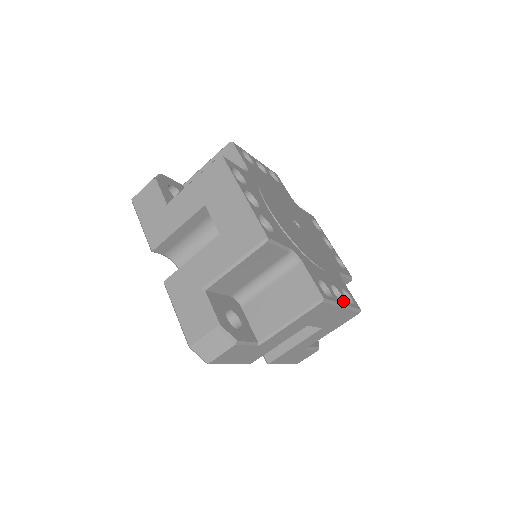
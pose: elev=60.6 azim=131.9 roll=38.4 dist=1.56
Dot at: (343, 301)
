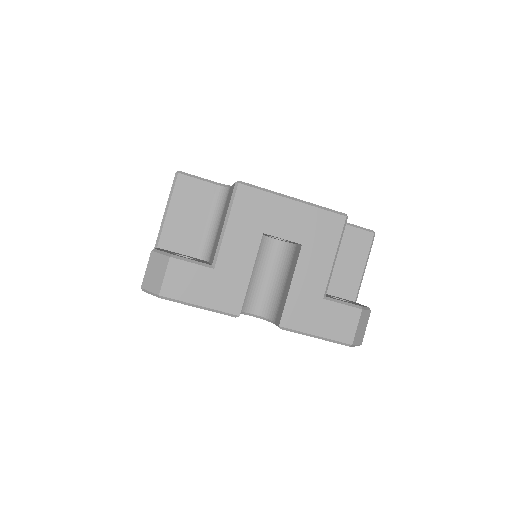
Dot at: occluded
